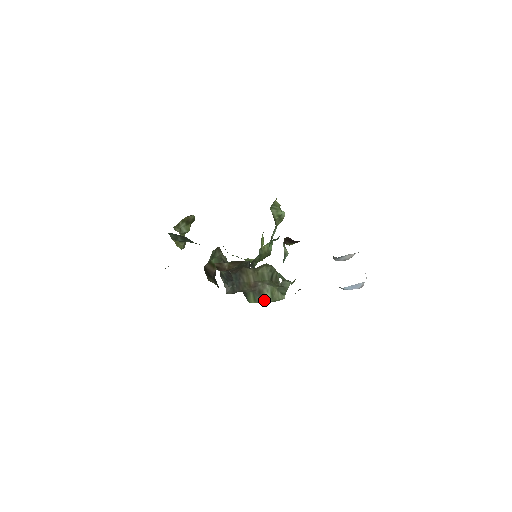
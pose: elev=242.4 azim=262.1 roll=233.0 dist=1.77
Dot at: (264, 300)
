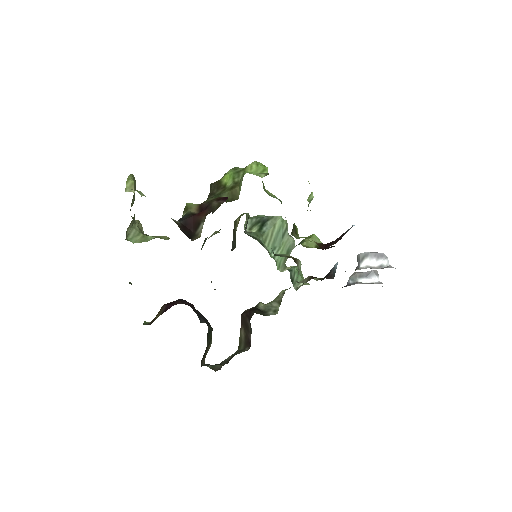
Dot at: occluded
